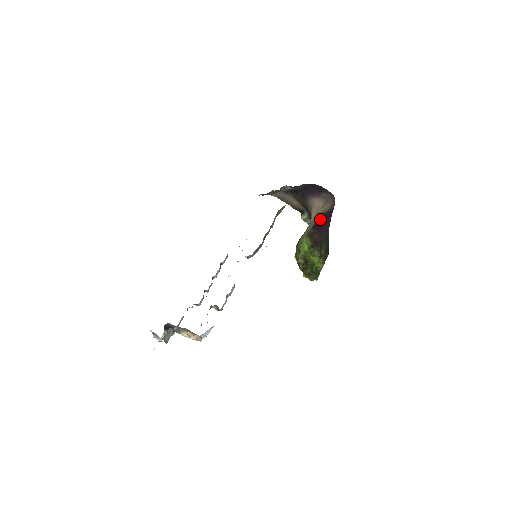
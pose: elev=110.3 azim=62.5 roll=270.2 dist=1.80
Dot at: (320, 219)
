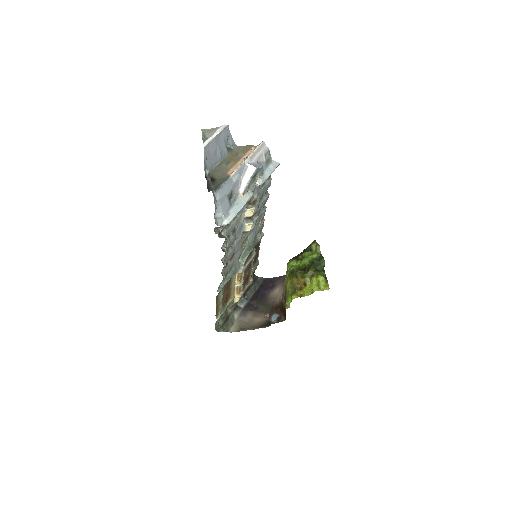
Dot at: occluded
